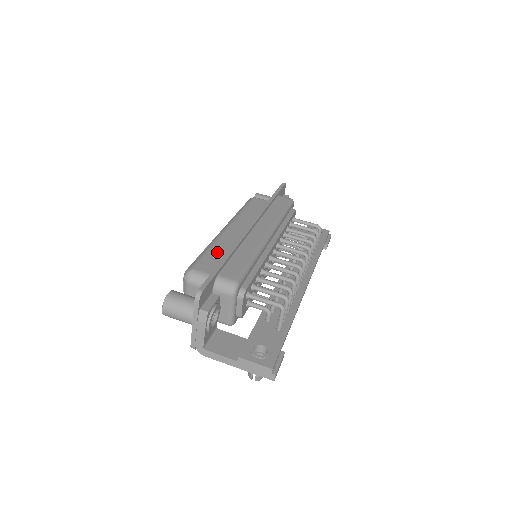
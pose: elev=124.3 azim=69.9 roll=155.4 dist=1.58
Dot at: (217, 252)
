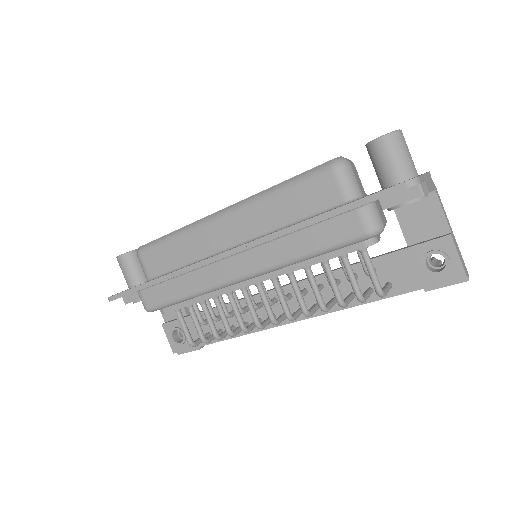
Dot at: (175, 251)
